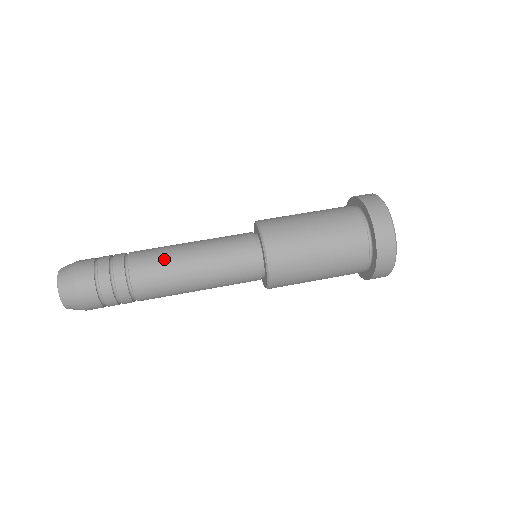
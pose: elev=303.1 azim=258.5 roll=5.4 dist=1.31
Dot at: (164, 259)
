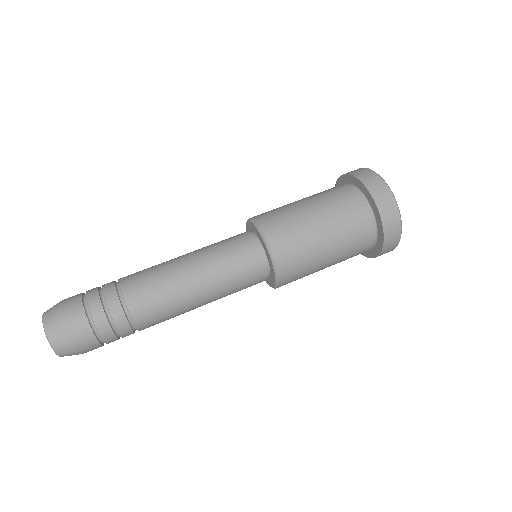
Dot at: (165, 292)
